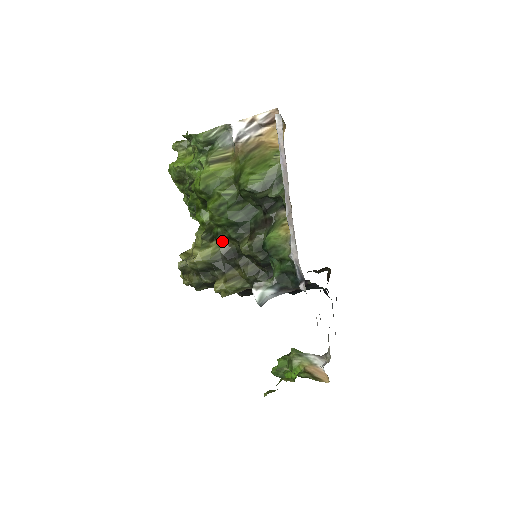
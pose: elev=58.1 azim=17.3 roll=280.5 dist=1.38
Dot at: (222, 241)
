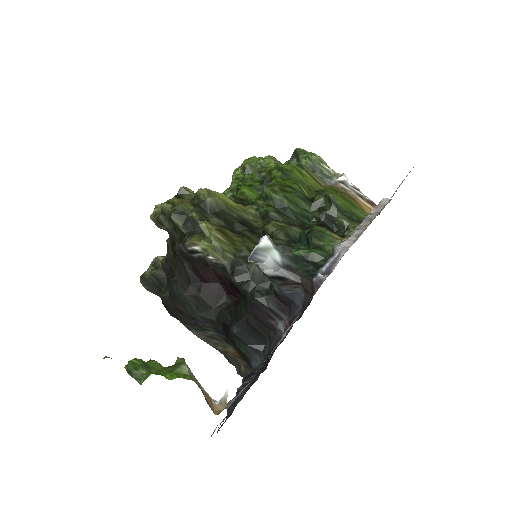
Dot at: (250, 211)
